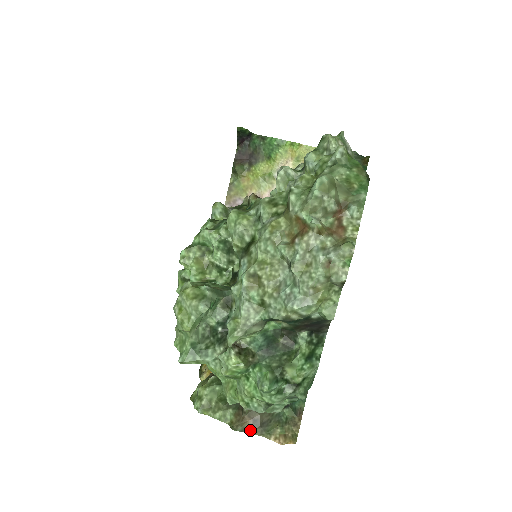
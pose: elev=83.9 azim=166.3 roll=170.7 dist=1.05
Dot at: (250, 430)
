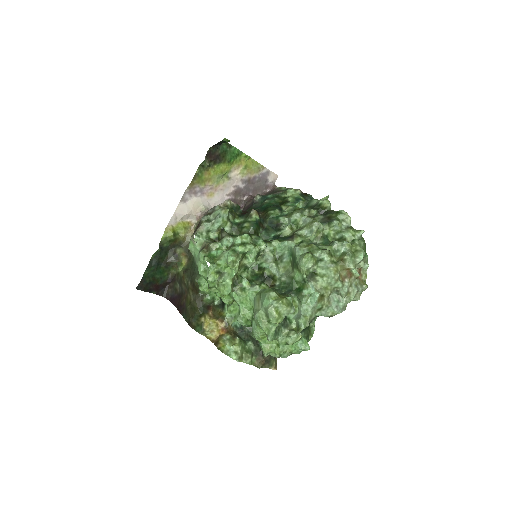
Dot at: (263, 366)
